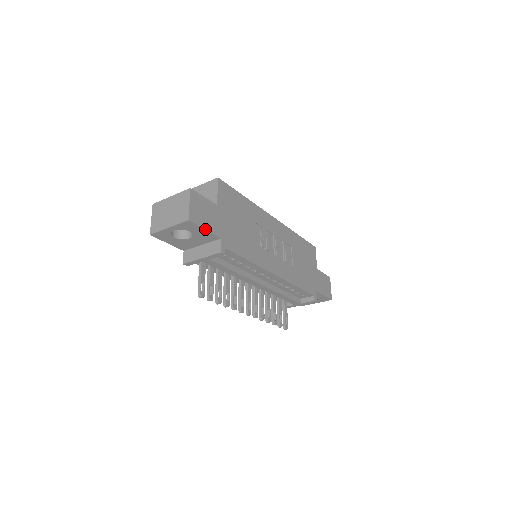
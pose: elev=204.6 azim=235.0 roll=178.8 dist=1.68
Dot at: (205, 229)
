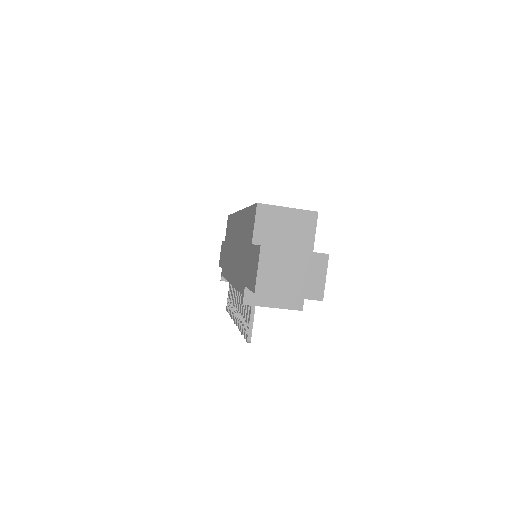
Dot at: occluded
